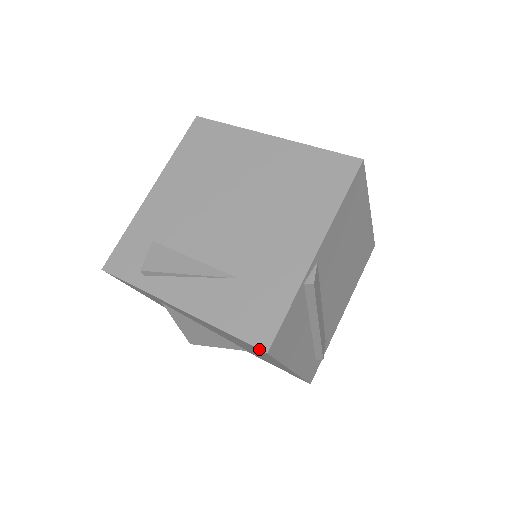
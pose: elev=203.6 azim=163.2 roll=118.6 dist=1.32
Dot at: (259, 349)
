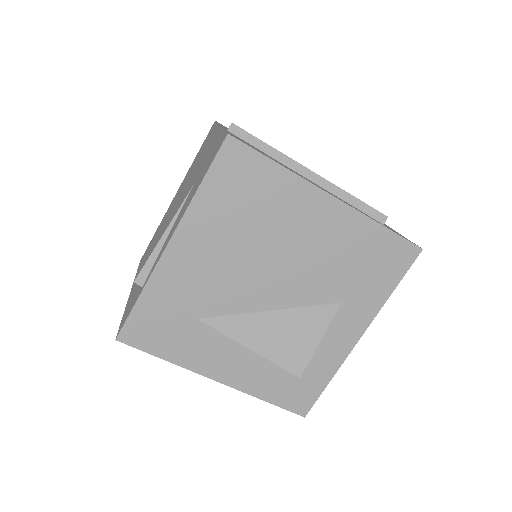
Dot at: (222, 143)
